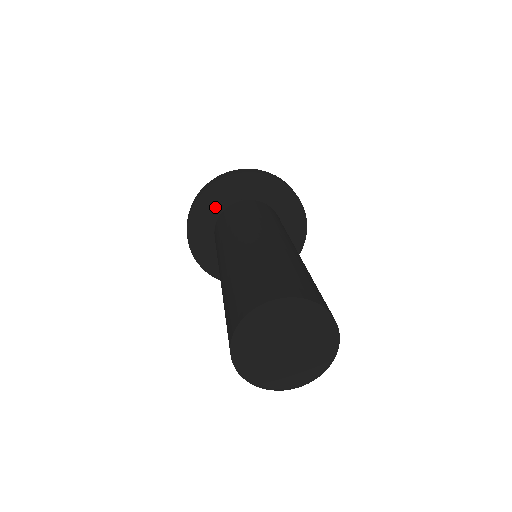
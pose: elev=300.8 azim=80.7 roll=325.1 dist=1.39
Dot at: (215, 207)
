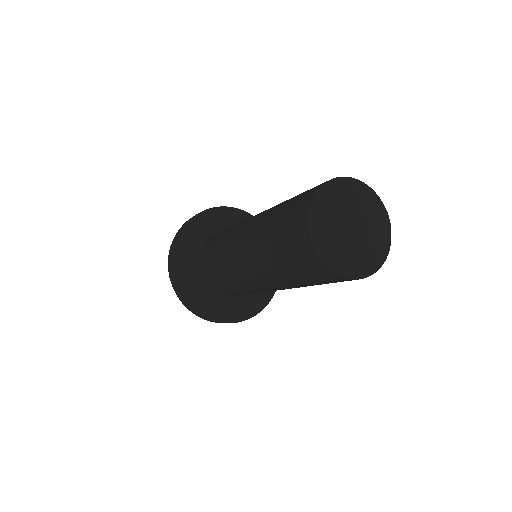
Dot at: (190, 262)
